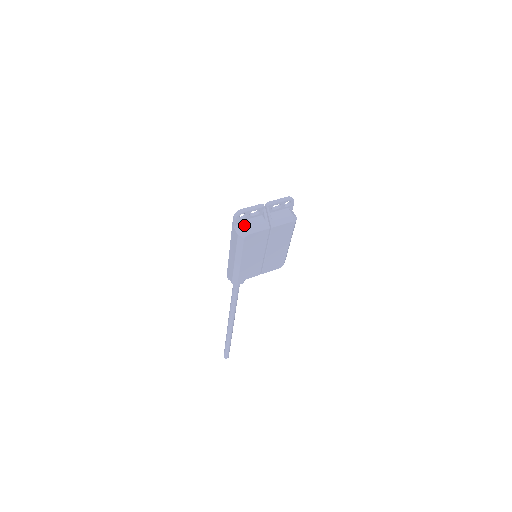
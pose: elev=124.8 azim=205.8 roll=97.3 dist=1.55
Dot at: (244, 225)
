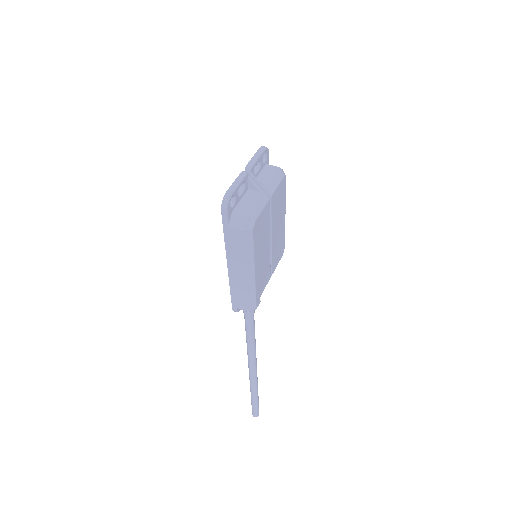
Dot at: (241, 213)
